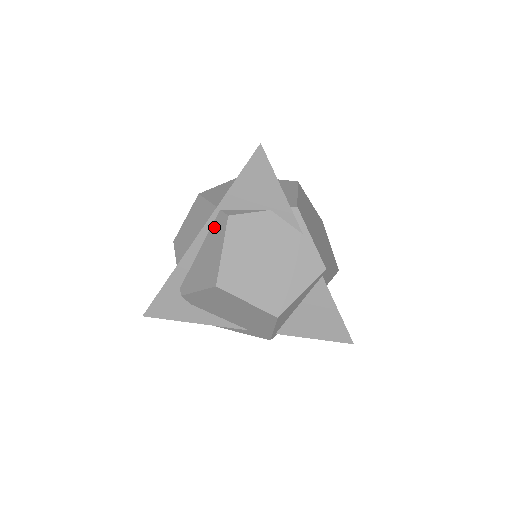
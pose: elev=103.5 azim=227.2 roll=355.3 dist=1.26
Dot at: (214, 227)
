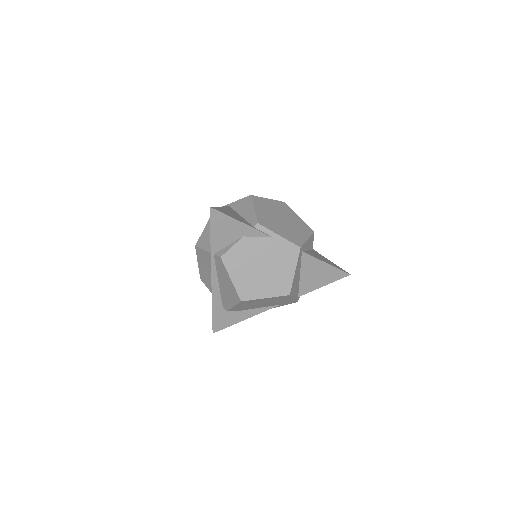
Dot at: (217, 266)
